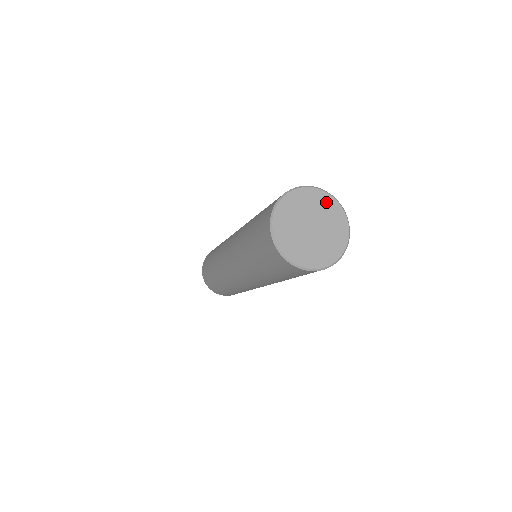
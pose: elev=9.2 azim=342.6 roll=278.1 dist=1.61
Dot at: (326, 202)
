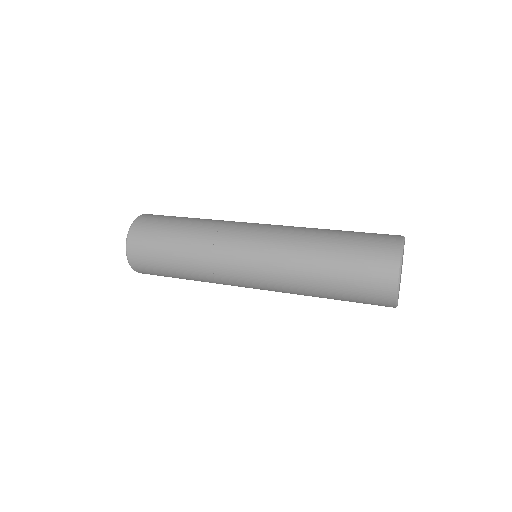
Dot at: occluded
